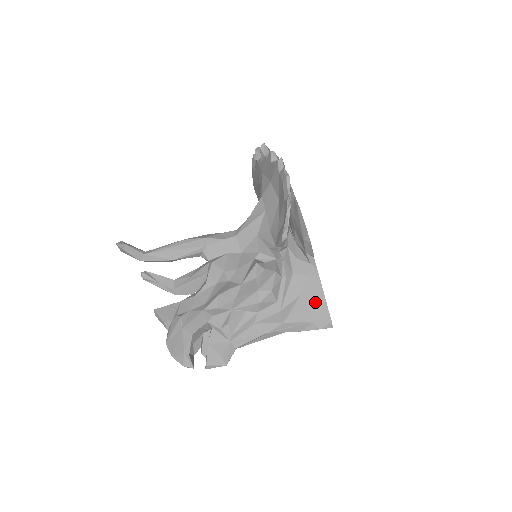
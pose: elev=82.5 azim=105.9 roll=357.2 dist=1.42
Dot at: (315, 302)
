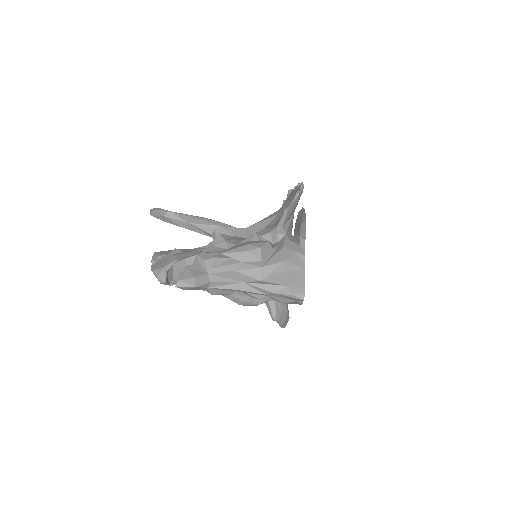
Dot at: (295, 272)
